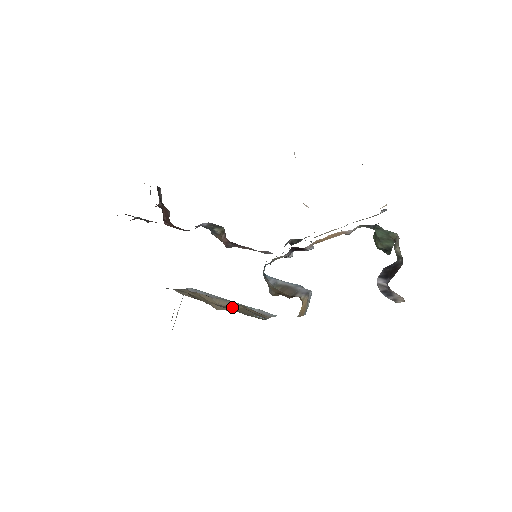
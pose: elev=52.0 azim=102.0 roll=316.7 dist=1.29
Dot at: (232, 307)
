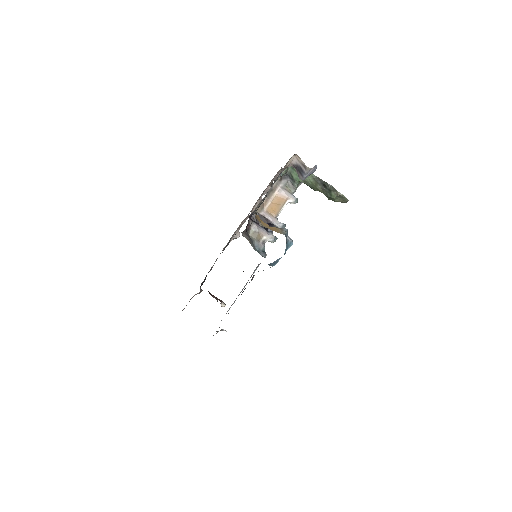
Dot at: occluded
